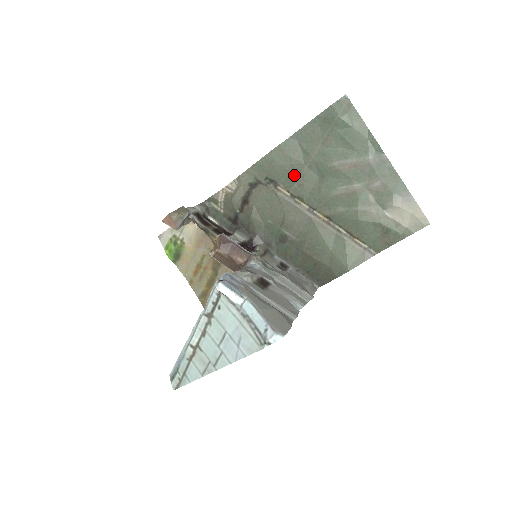
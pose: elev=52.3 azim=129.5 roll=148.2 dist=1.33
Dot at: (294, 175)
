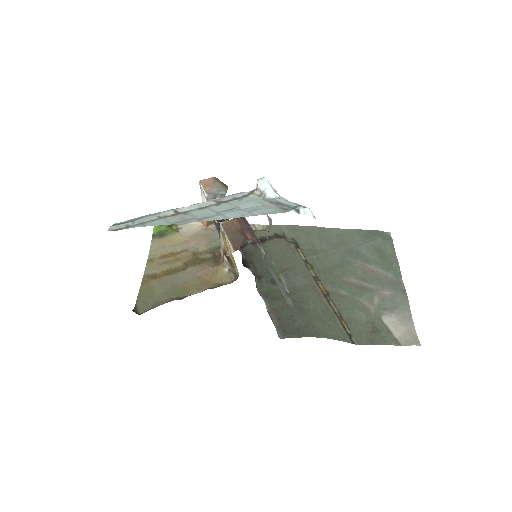
Dot at: (318, 250)
